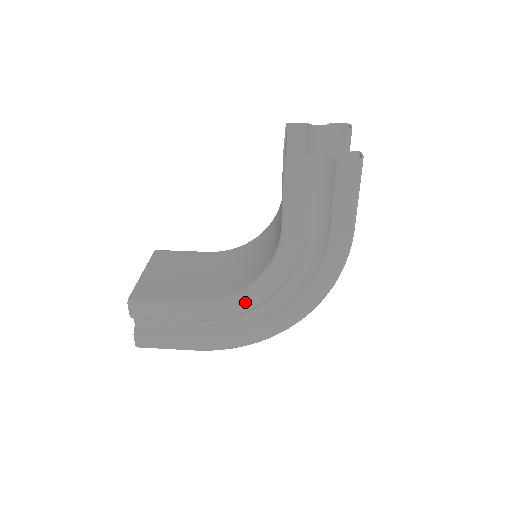
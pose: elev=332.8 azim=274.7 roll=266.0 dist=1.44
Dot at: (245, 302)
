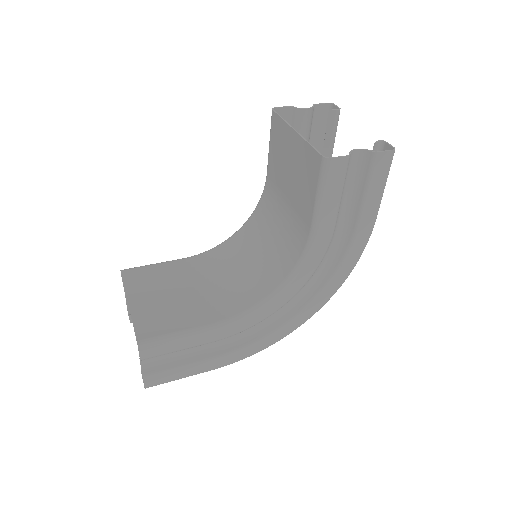
Dot at: (269, 309)
